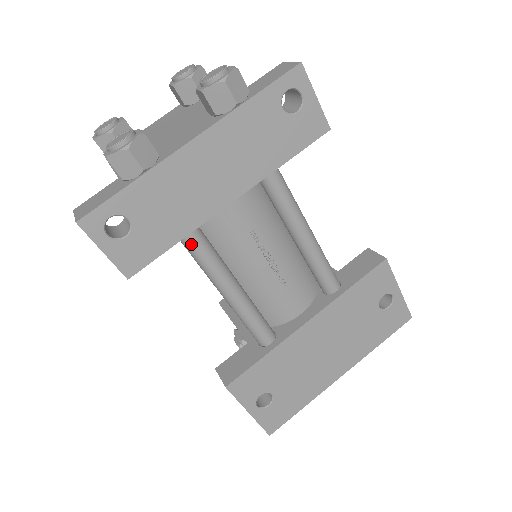
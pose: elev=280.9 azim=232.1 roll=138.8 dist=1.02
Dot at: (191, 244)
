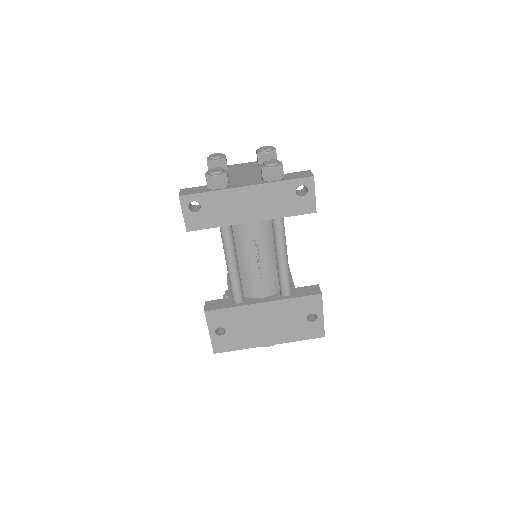
Dot at: (223, 231)
